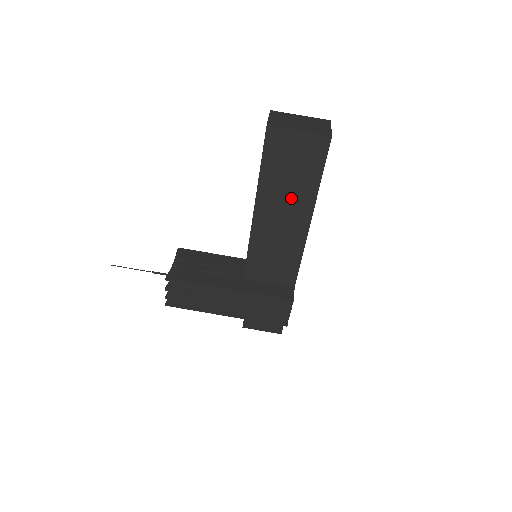
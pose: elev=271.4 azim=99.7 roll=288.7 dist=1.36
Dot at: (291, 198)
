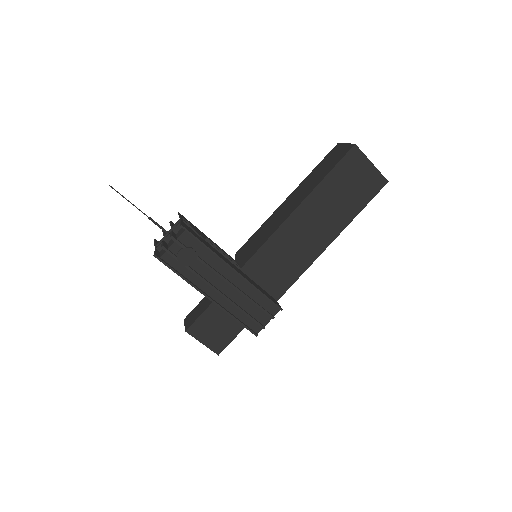
Dot at: (332, 213)
